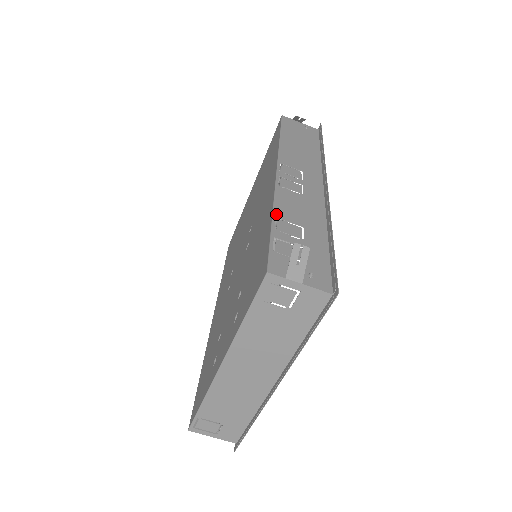
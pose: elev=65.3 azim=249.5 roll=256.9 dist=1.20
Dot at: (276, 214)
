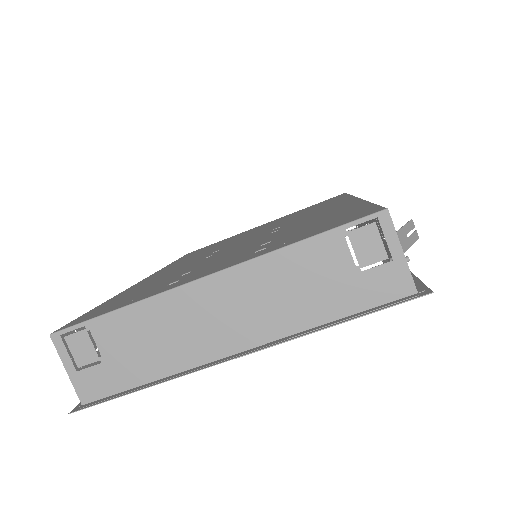
Dot at: occluded
